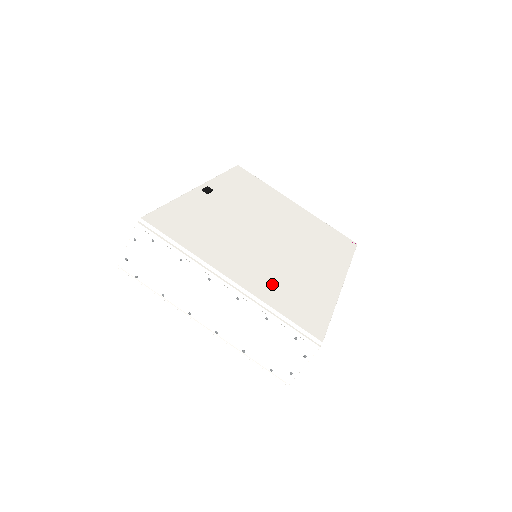
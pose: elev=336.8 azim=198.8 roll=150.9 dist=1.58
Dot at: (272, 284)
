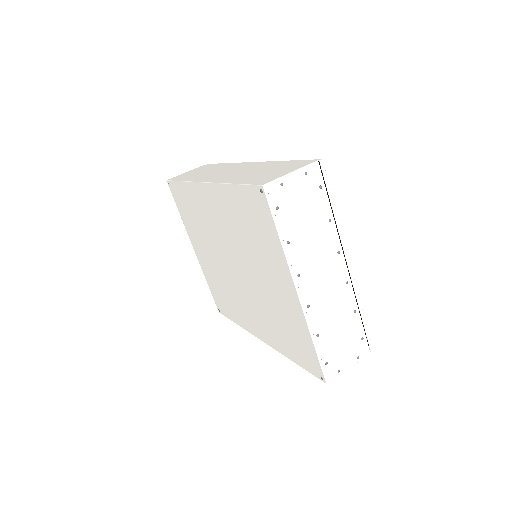
Dot at: occluded
